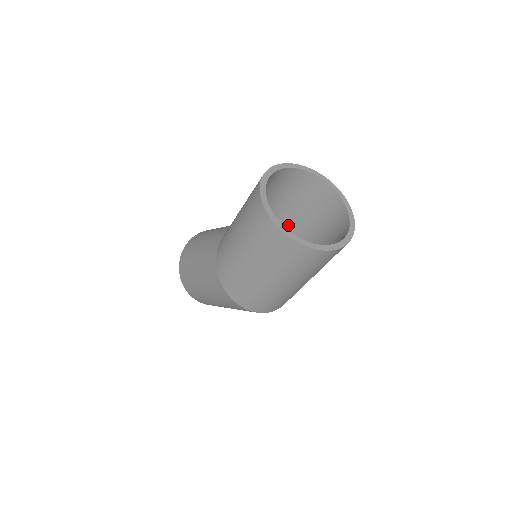
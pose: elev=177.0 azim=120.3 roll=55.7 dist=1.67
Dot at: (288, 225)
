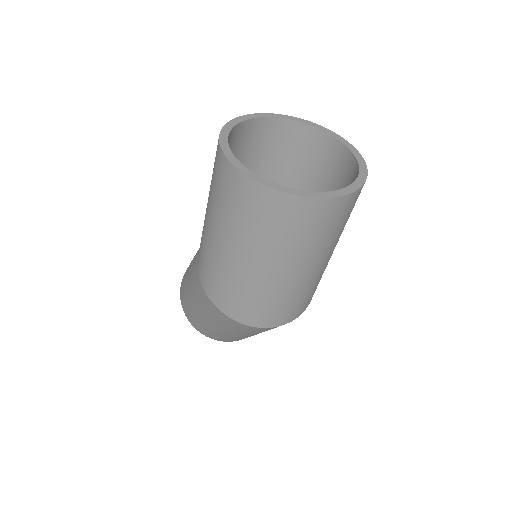
Dot at: occluded
